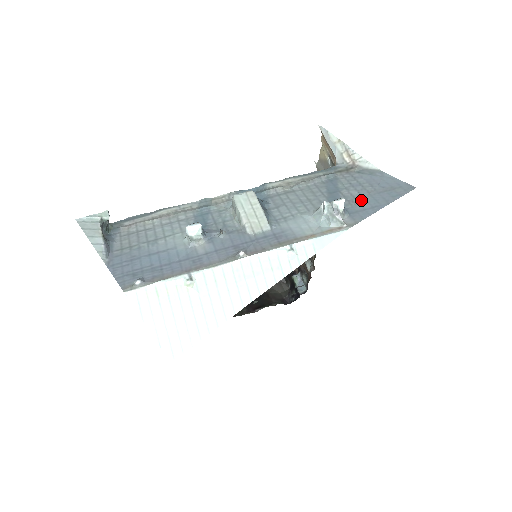
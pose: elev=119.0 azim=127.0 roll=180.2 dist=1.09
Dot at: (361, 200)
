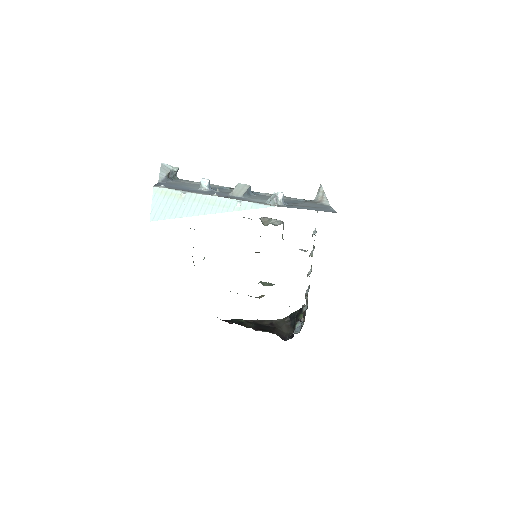
Dot at: (300, 206)
